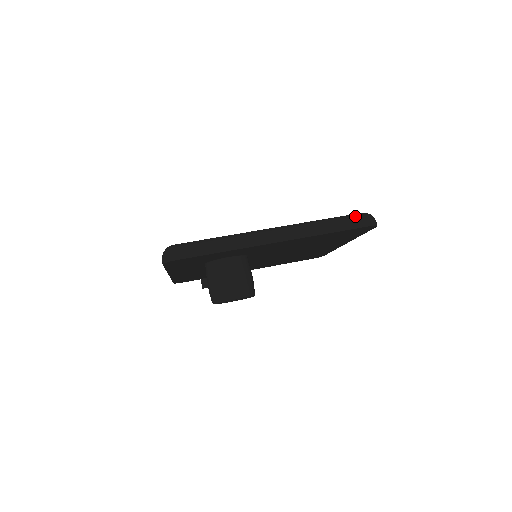
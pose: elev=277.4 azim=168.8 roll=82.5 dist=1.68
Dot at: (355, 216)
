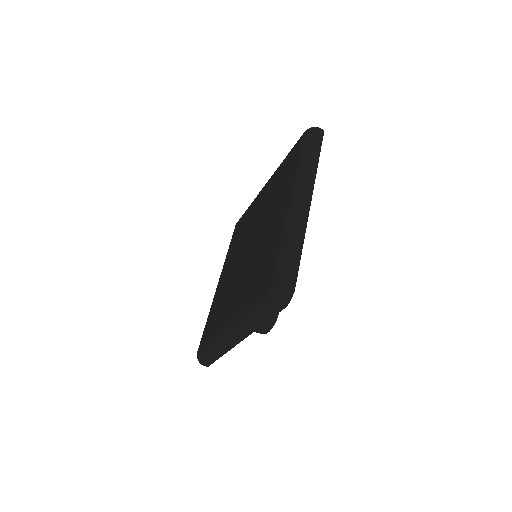
Dot at: (266, 303)
